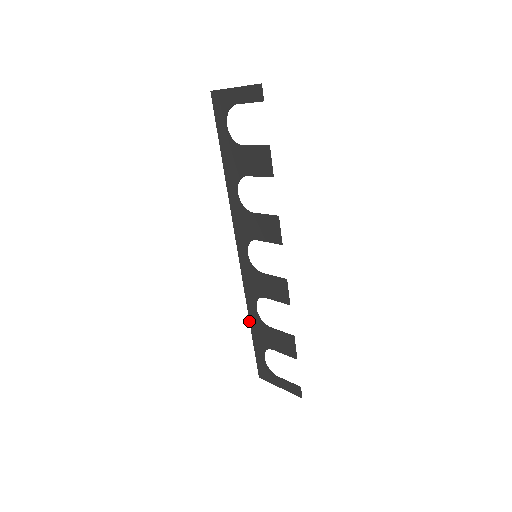
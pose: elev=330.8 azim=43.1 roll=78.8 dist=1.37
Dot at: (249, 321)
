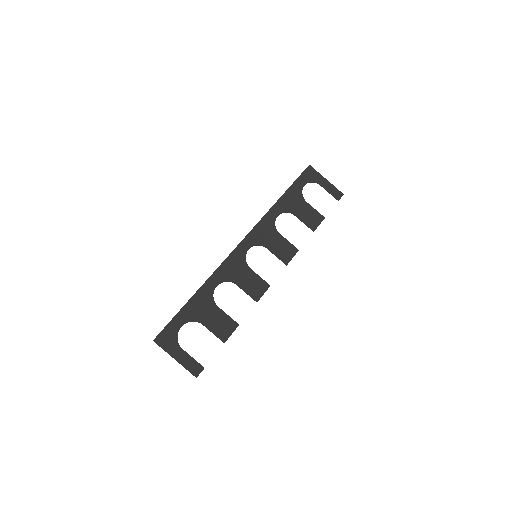
Dot at: (197, 290)
